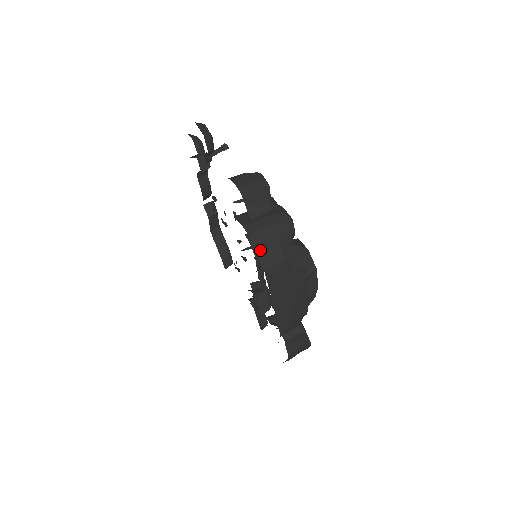
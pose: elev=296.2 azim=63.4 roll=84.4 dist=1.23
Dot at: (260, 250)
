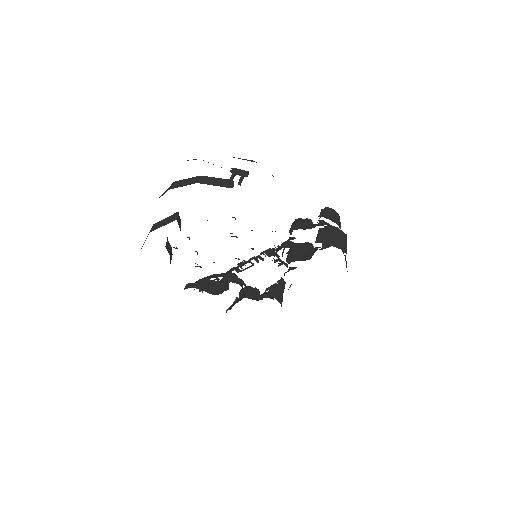
Dot at: occluded
